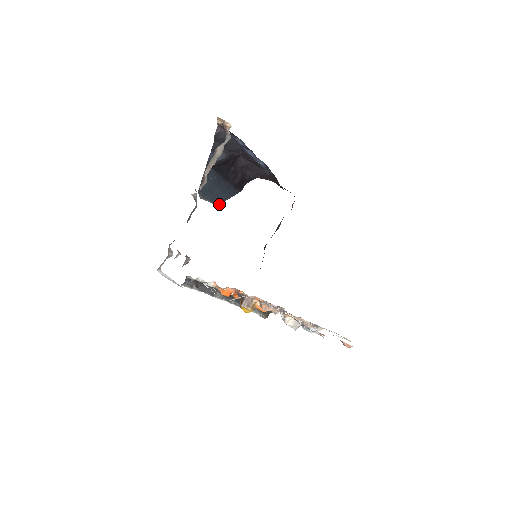
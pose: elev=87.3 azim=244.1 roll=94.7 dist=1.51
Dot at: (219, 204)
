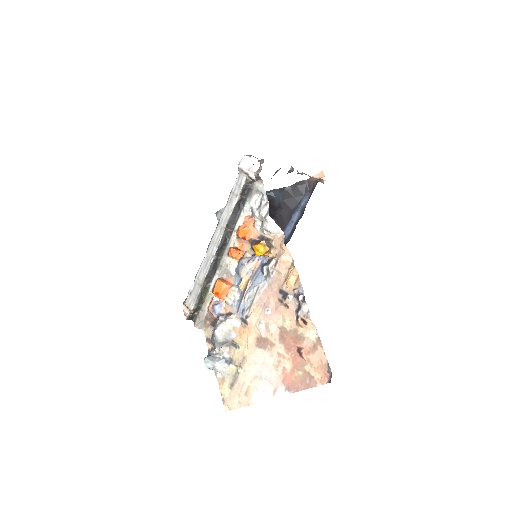
Dot at: occluded
